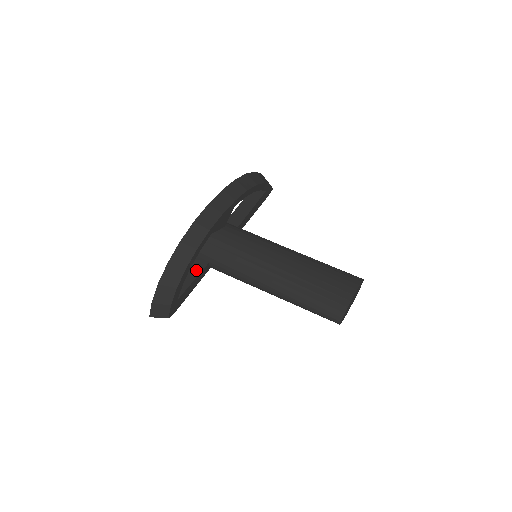
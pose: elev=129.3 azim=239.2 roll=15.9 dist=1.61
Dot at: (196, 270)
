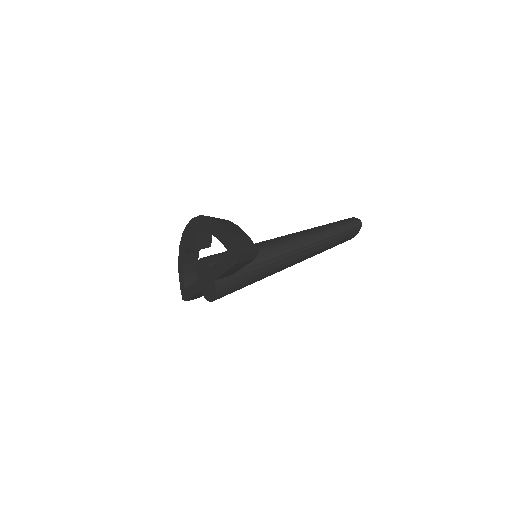
Dot at: occluded
